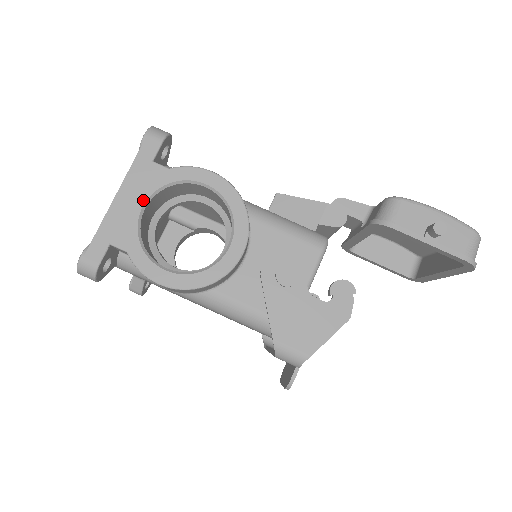
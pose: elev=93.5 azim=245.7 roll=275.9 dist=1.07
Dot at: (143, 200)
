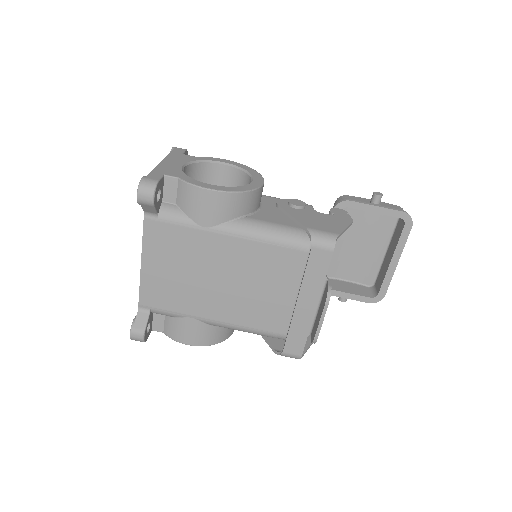
Dot at: (182, 163)
